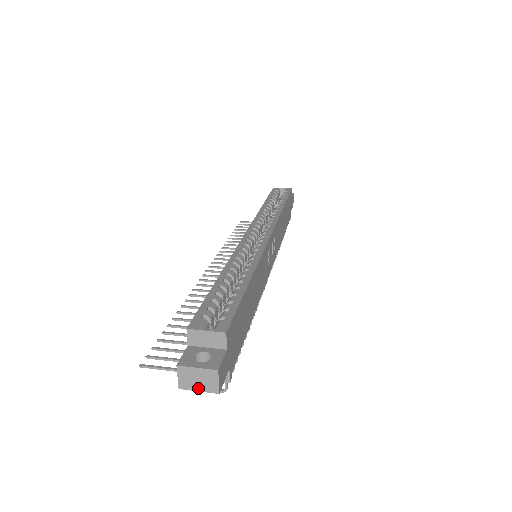
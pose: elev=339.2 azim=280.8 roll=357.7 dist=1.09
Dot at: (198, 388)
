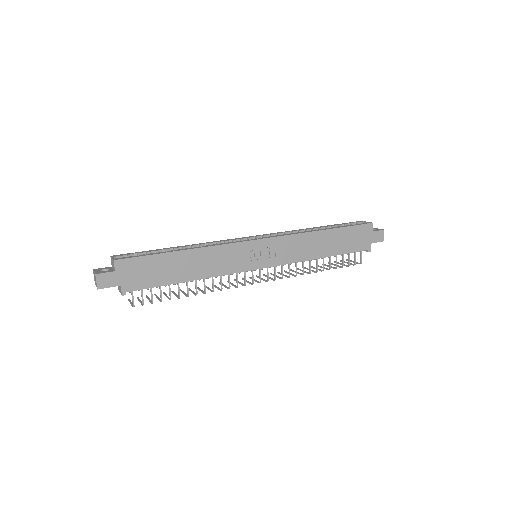
Dot at: (96, 285)
